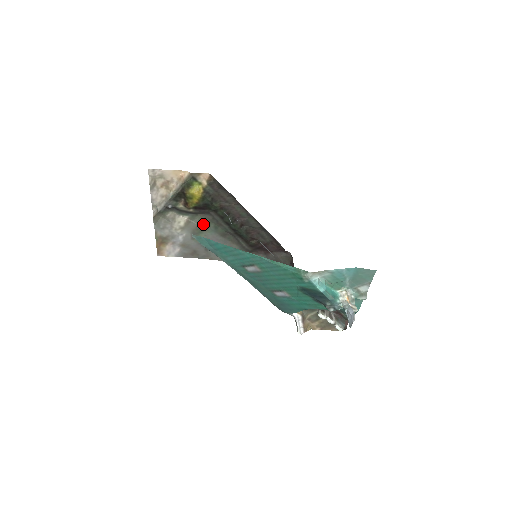
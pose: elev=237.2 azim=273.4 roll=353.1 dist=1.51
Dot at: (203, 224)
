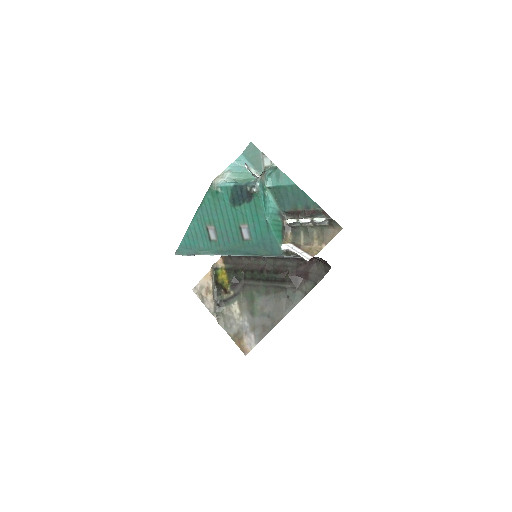
Dot at: (249, 297)
